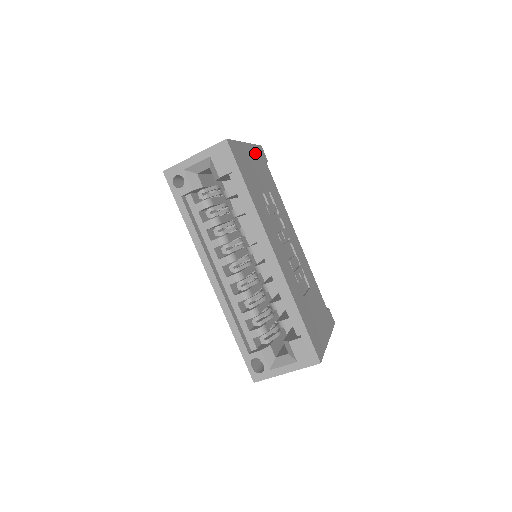
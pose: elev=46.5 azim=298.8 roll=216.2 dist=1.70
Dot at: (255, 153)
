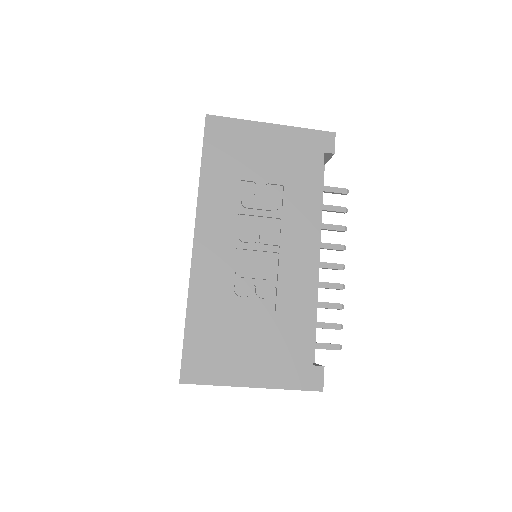
Dot at: (292, 138)
